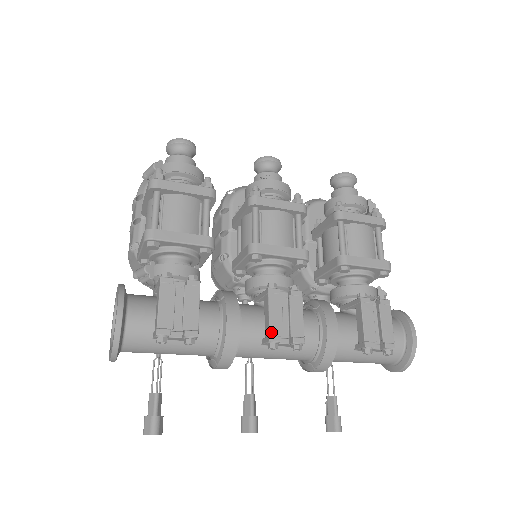
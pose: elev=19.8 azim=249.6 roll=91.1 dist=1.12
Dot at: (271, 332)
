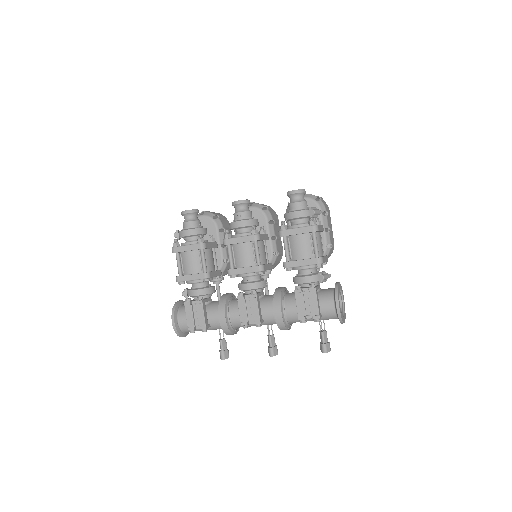
Dot at: (241, 321)
